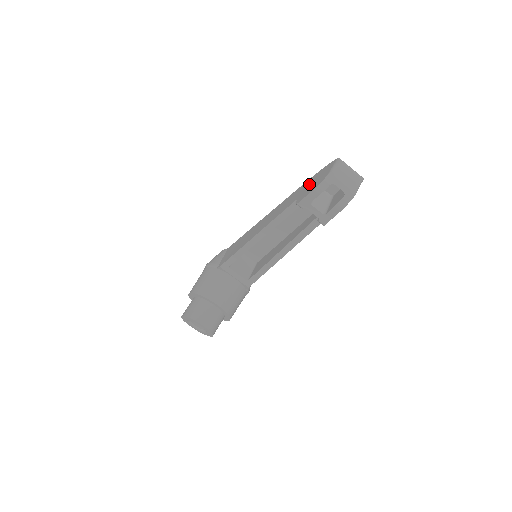
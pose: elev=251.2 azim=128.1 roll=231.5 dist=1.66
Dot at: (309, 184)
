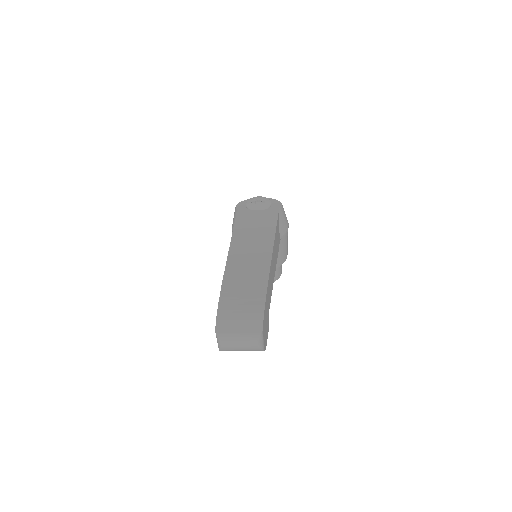
Dot at: occluded
